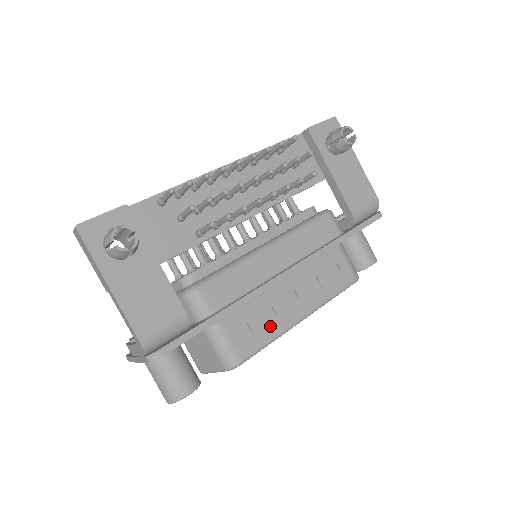
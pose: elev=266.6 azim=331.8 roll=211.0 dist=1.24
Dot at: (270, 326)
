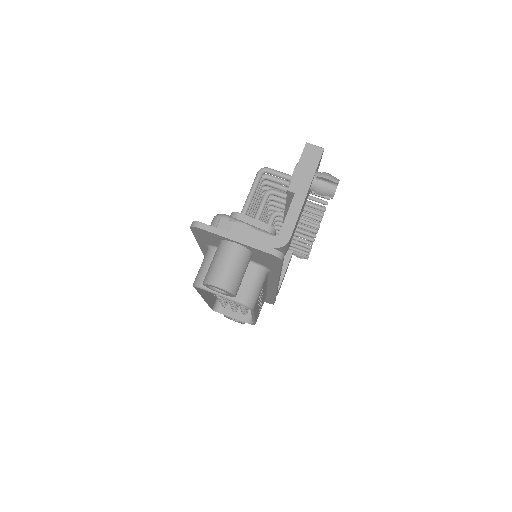
Dot at: occluded
